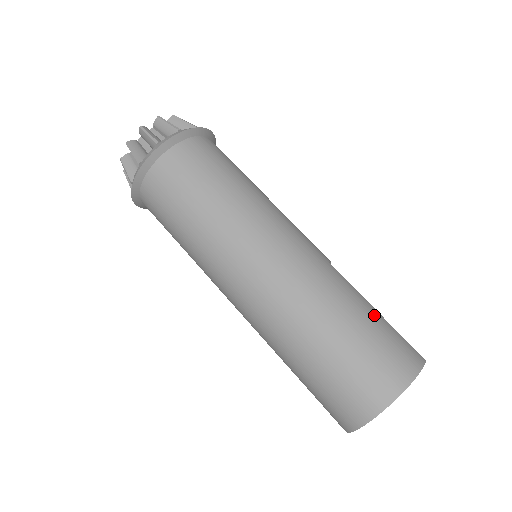
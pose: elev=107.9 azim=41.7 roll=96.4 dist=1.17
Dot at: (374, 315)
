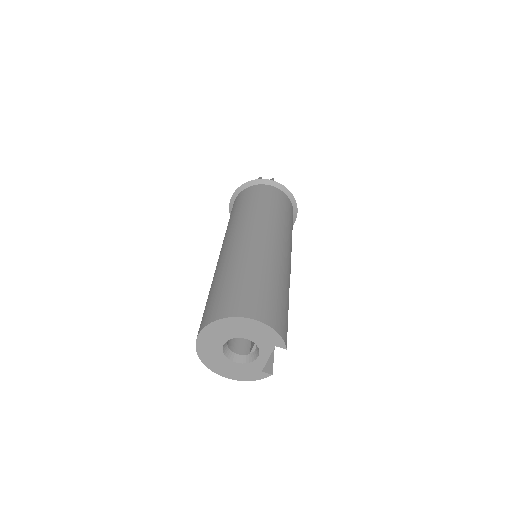
Dot at: (286, 304)
